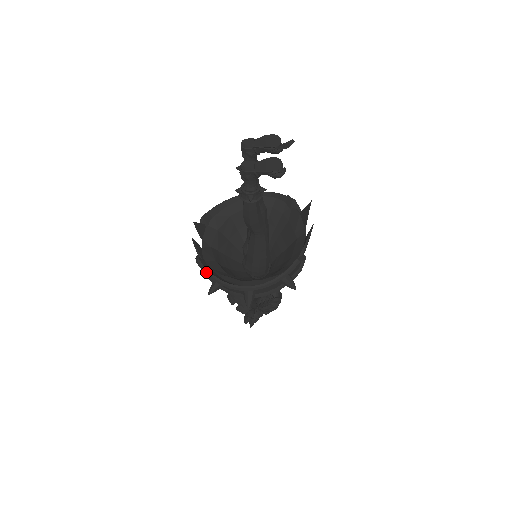
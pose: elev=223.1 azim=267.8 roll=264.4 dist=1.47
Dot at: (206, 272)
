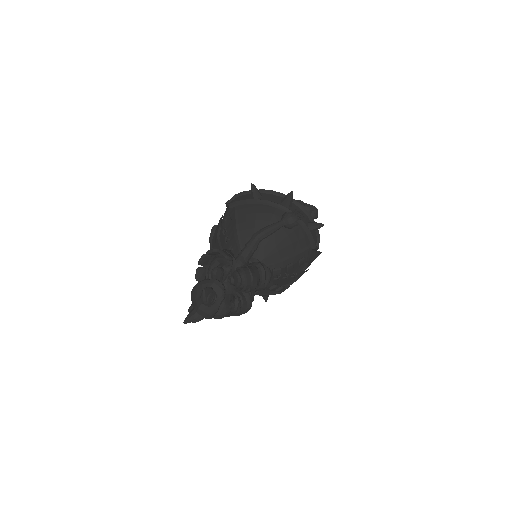
Dot at: (249, 191)
